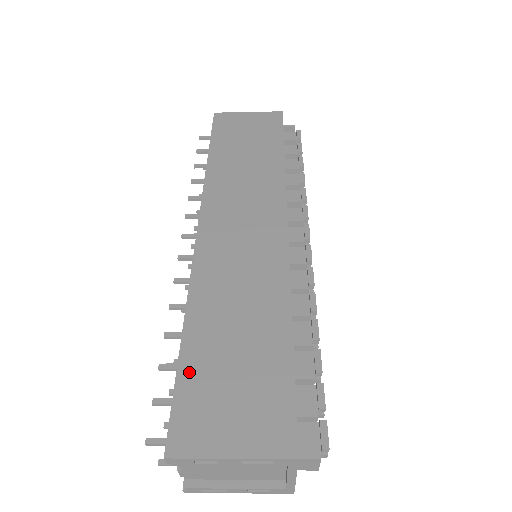
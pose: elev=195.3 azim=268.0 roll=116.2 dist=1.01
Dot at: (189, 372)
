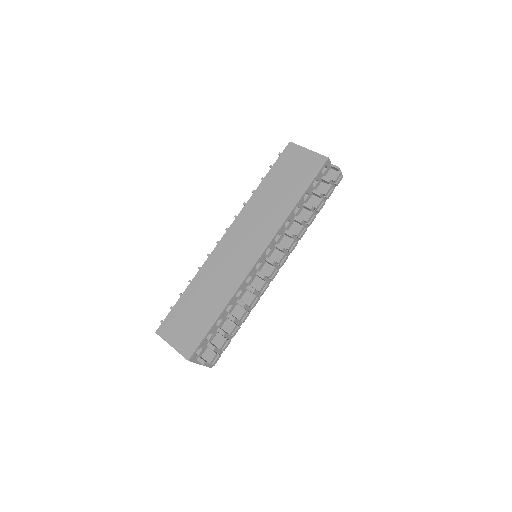
Dot at: (179, 306)
